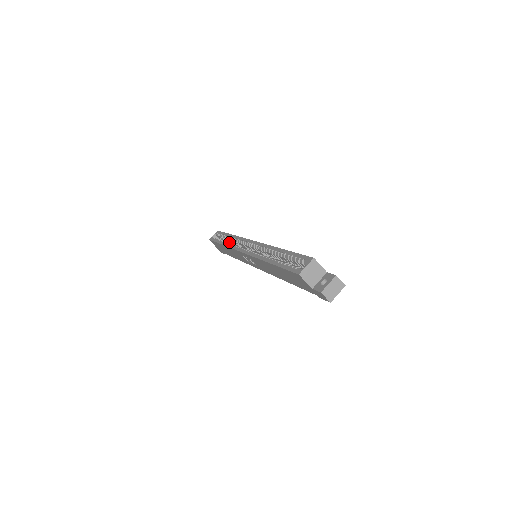
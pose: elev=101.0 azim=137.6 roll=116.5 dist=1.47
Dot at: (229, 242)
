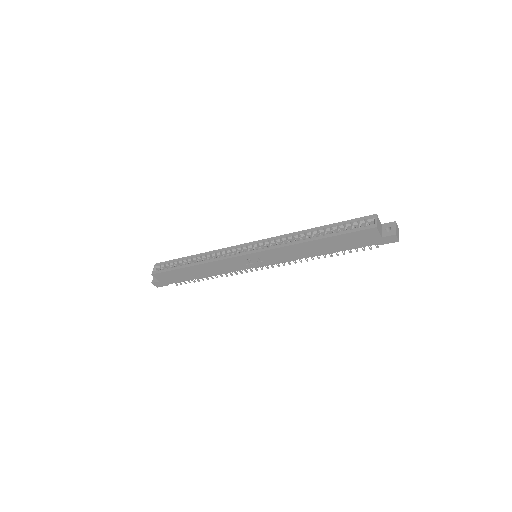
Dot at: (204, 260)
